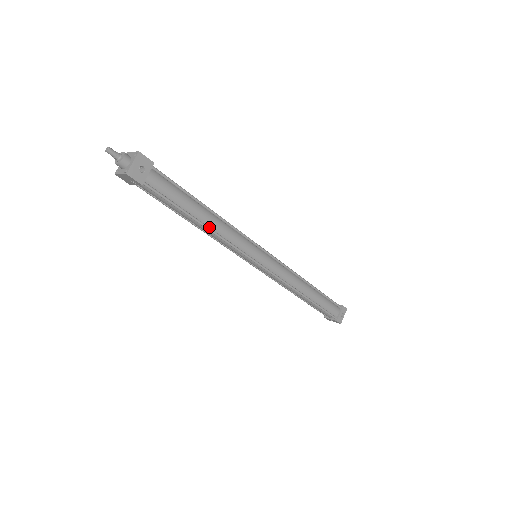
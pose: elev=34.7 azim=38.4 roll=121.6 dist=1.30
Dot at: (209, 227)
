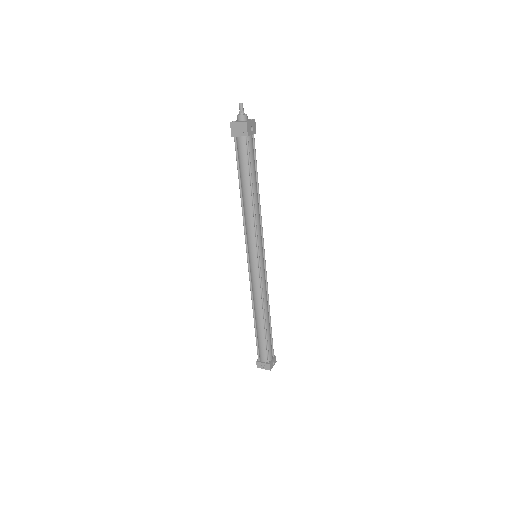
Dot at: (253, 202)
